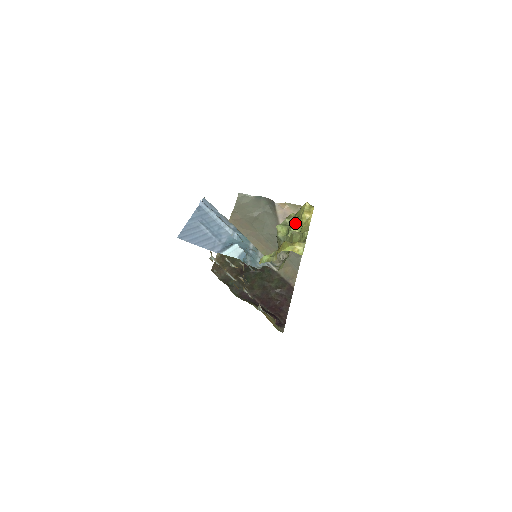
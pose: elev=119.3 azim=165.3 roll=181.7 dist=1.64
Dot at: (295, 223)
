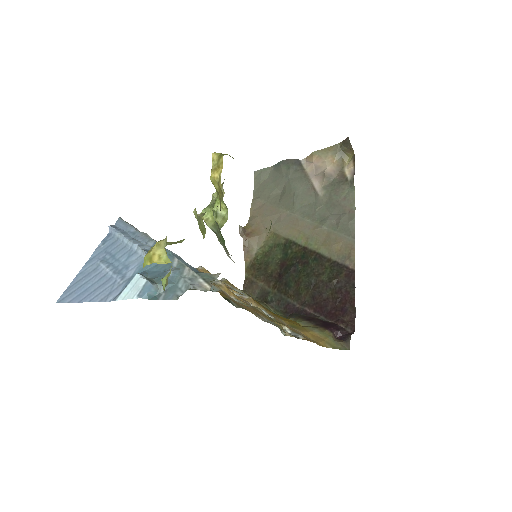
Dot at: occluded
